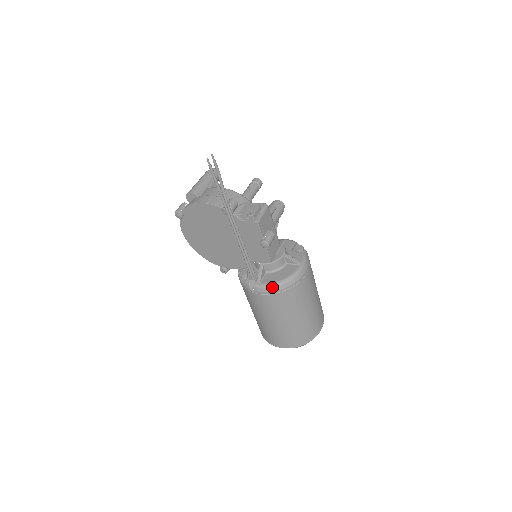
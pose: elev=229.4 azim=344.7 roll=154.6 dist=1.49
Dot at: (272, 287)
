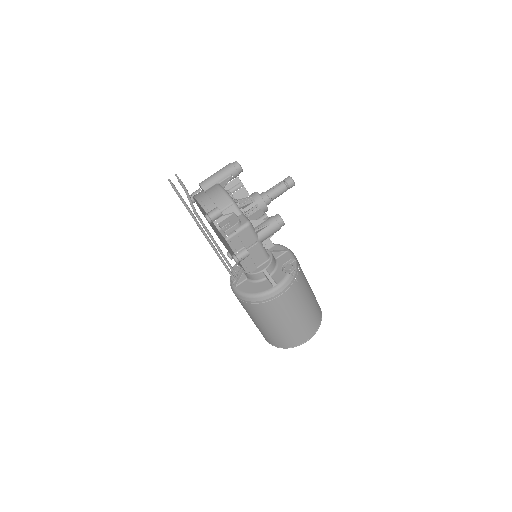
Dot at: (241, 296)
